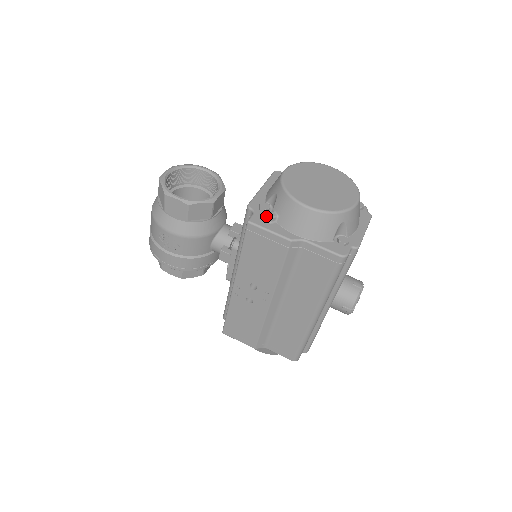
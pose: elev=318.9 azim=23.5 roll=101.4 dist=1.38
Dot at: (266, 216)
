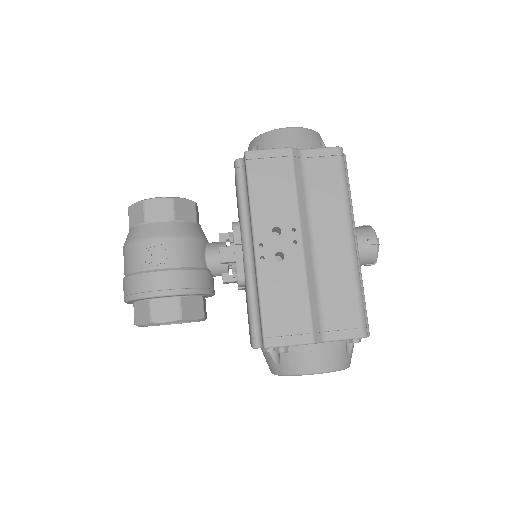
Dot at: (257, 149)
